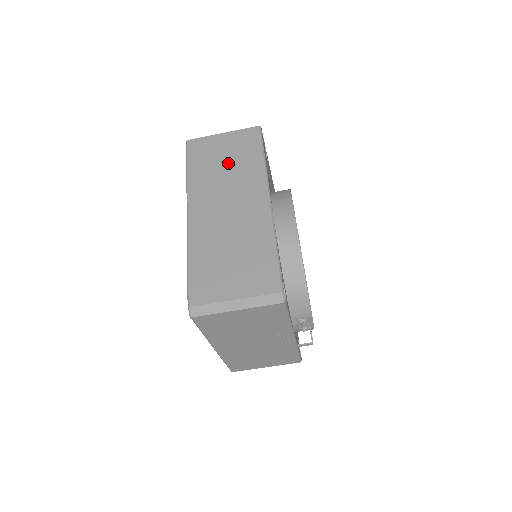
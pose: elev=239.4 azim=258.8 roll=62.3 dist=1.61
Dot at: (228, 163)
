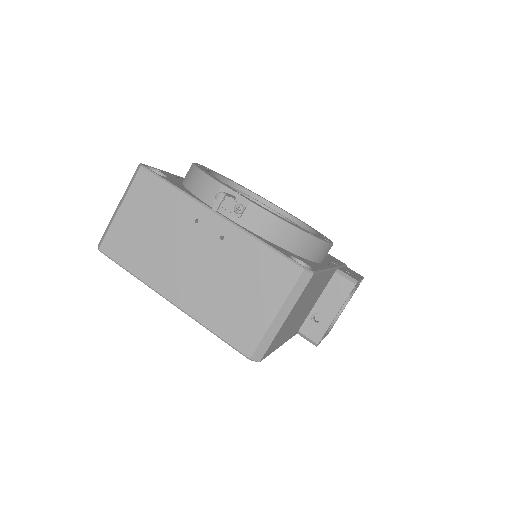
Dot at: occluded
